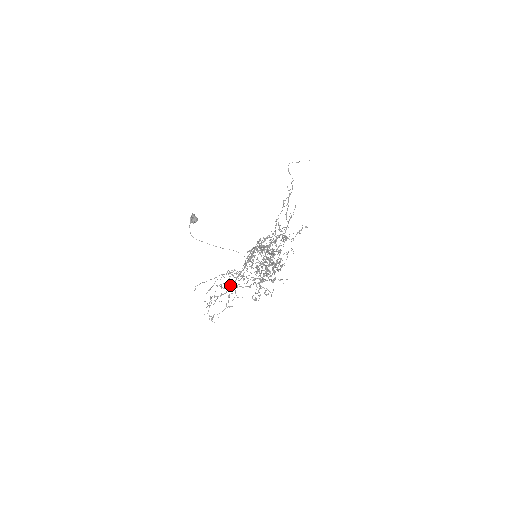
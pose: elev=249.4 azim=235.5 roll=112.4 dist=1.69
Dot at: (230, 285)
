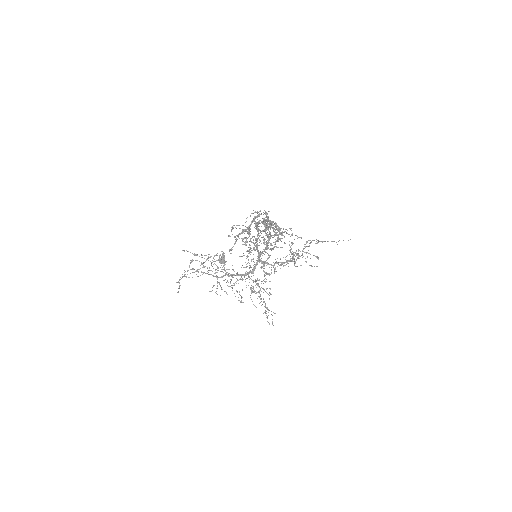
Dot at: occluded
